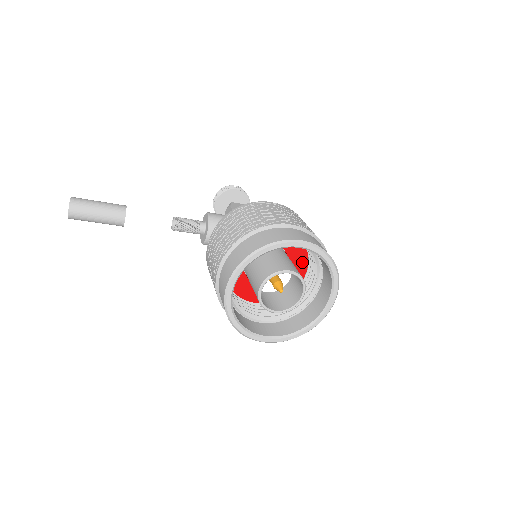
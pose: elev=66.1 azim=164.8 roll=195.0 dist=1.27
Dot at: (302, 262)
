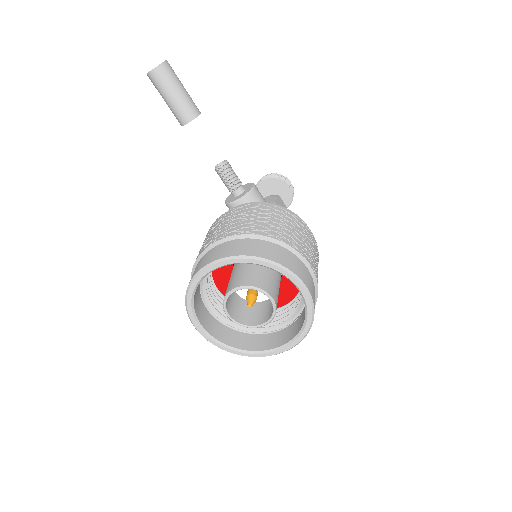
Dot at: (284, 297)
